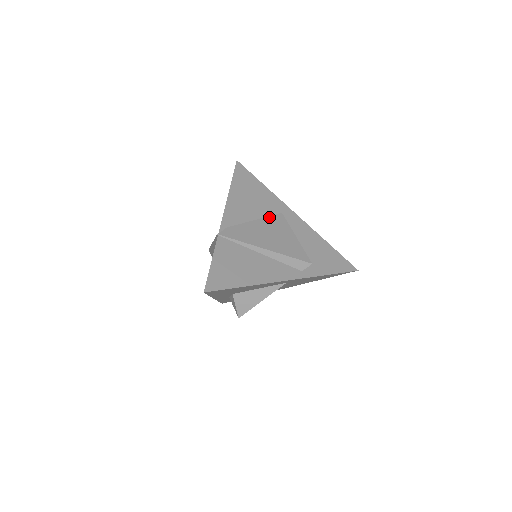
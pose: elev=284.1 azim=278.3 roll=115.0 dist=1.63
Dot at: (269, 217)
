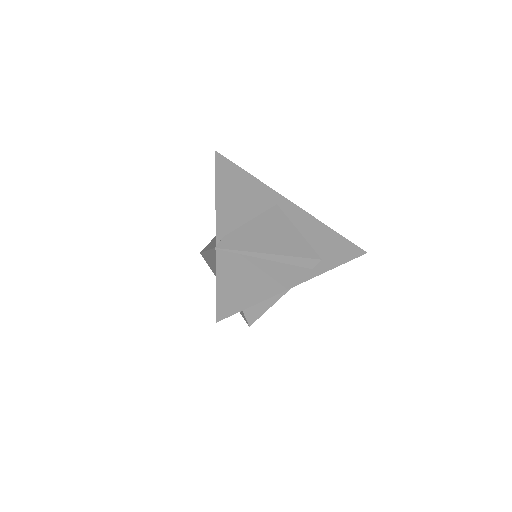
Dot at: (265, 213)
